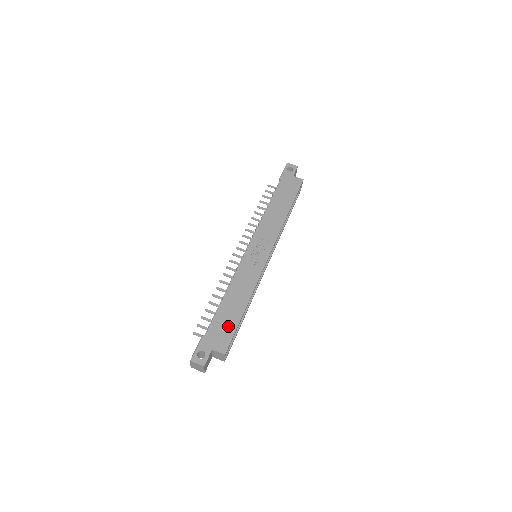
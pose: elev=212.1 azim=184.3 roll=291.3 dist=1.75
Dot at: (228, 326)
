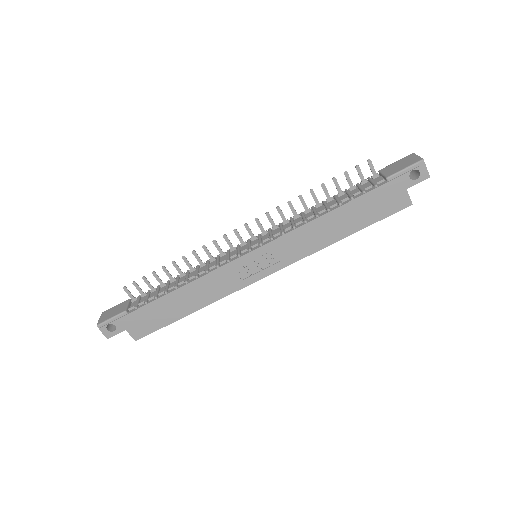
Dot at: (158, 319)
